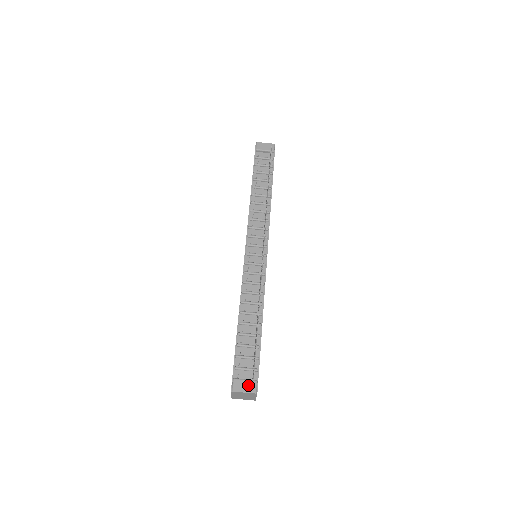
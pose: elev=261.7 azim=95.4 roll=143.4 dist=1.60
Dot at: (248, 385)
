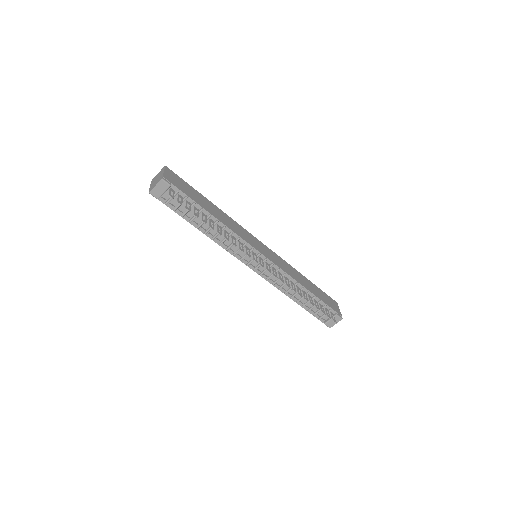
Dot at: occluded
